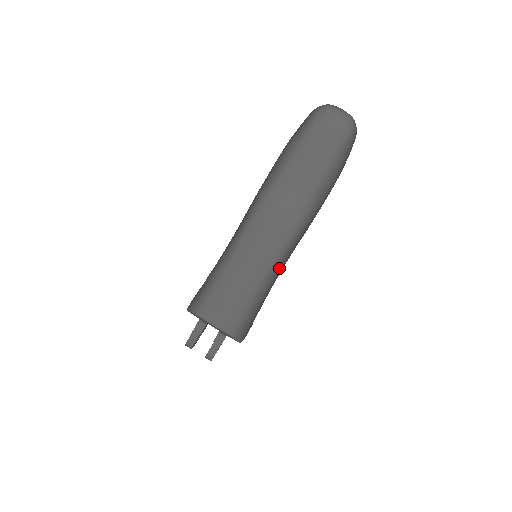
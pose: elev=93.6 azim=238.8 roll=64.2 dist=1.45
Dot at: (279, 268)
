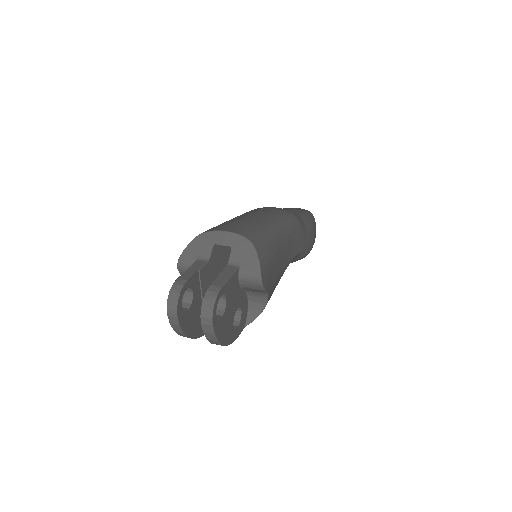
Dot at: (288, 232)
